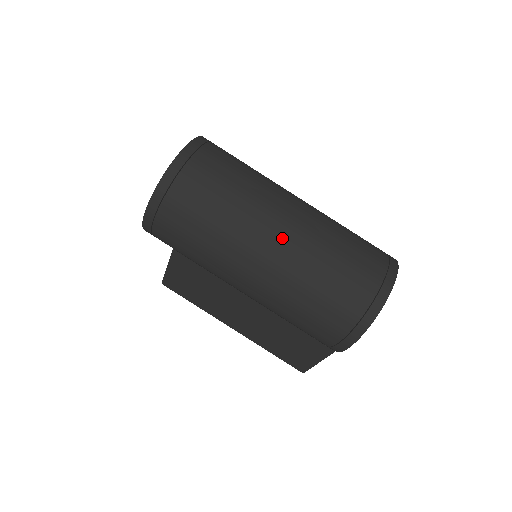
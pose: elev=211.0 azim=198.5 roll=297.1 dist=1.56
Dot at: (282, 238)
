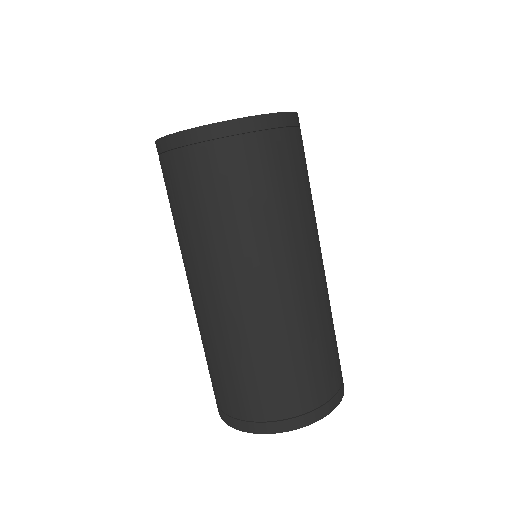
Dot at: (219, 299)
